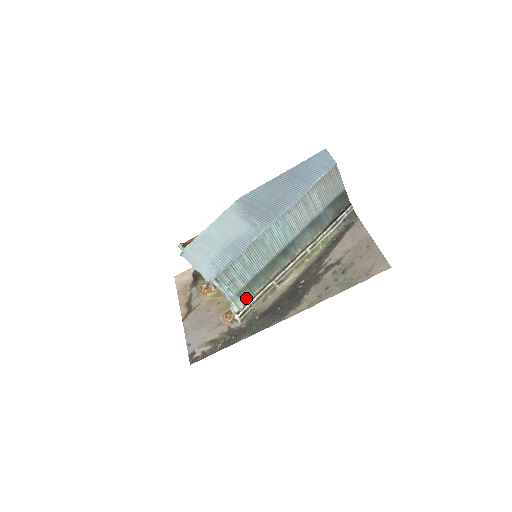
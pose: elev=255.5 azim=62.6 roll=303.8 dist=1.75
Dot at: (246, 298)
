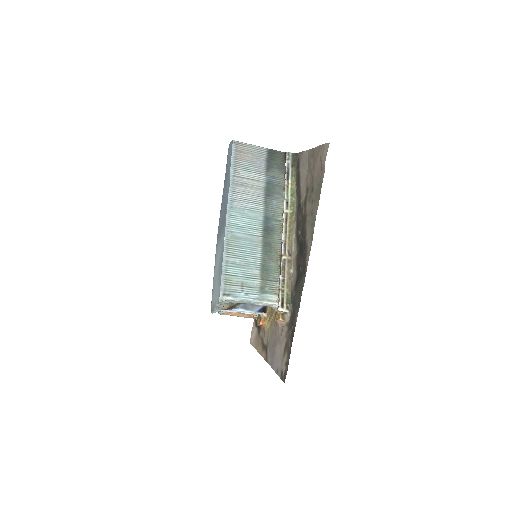
Dot at: (275, 290)
